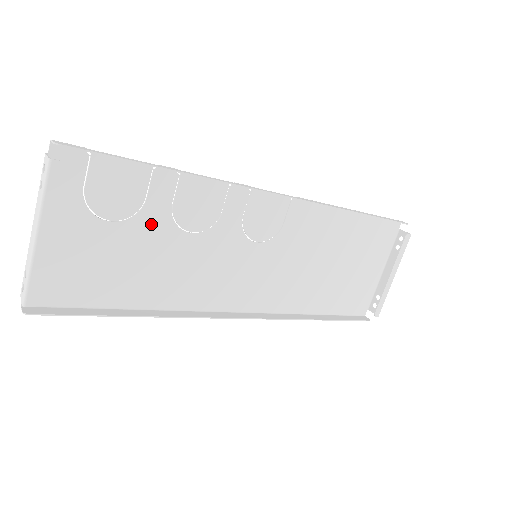
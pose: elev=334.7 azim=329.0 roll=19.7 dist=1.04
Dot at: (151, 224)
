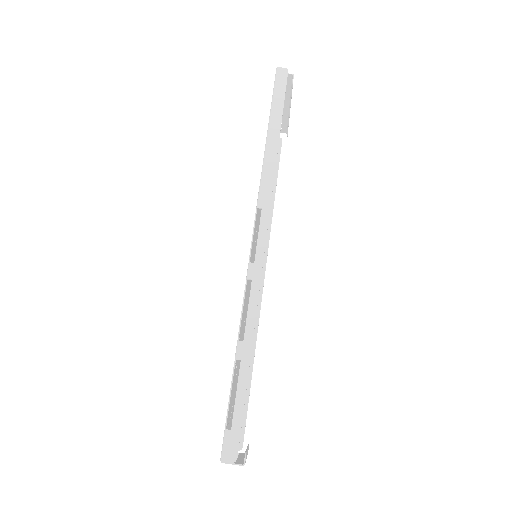
Dot at: occluded
